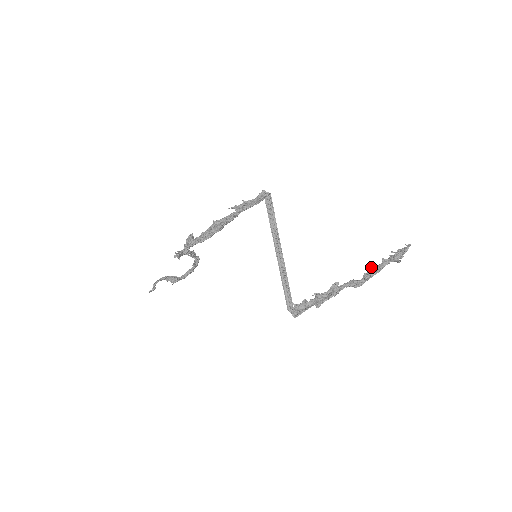
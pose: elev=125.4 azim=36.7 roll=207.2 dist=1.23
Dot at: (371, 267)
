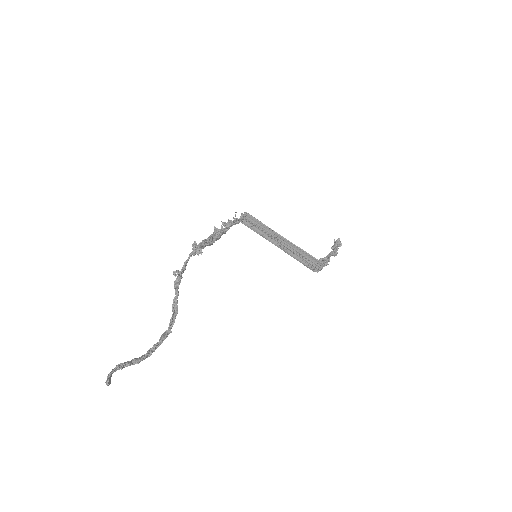
Dot at: (332, 246)
